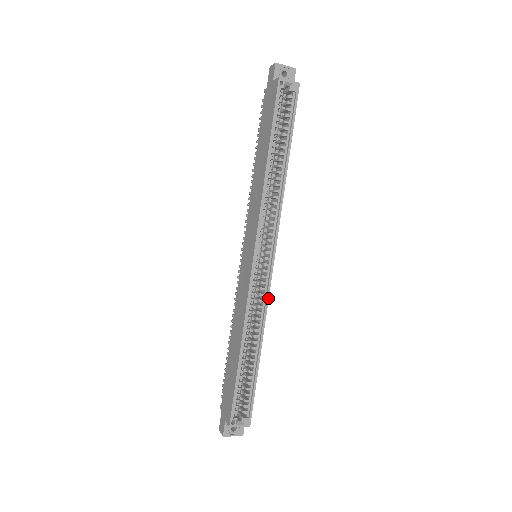
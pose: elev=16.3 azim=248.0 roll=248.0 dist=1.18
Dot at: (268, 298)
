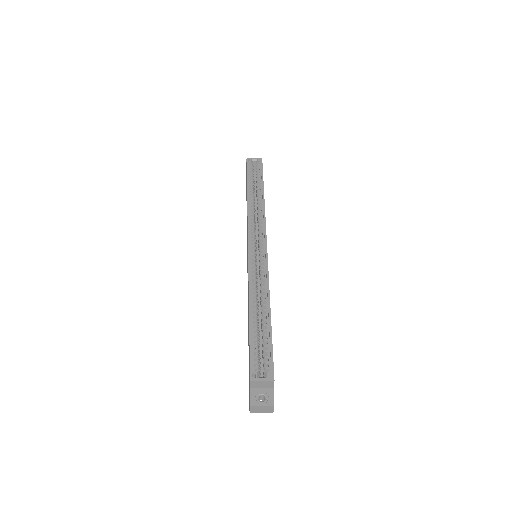
Dot at: occluded
